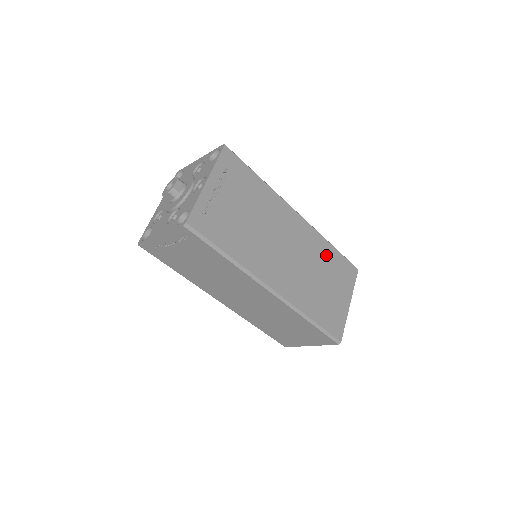
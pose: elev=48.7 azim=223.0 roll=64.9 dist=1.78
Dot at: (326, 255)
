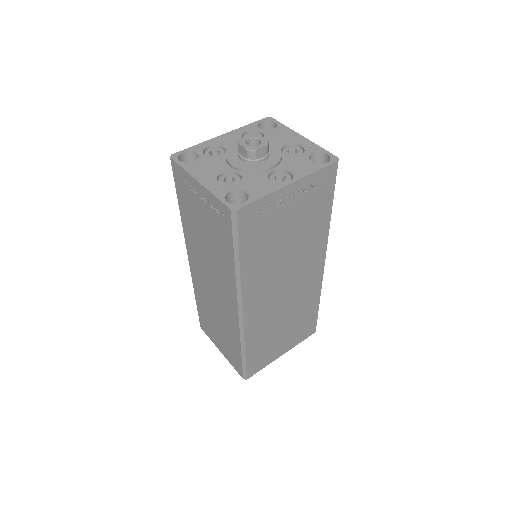
Dot at: (307, 307)
